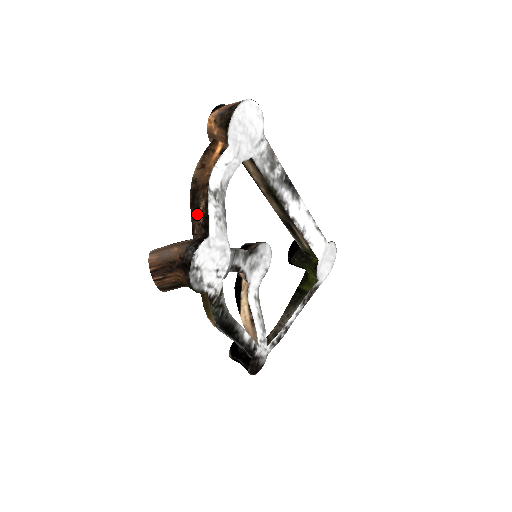
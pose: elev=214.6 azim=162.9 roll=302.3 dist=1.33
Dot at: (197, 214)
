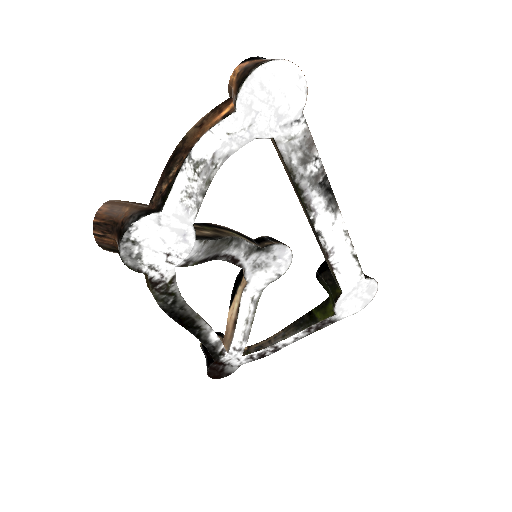
Dot at: (165, 179)
